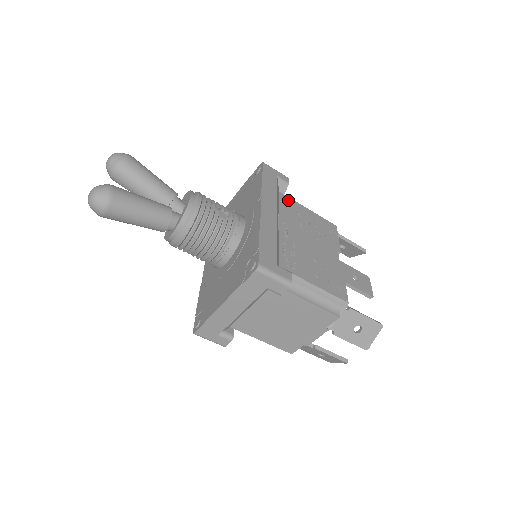
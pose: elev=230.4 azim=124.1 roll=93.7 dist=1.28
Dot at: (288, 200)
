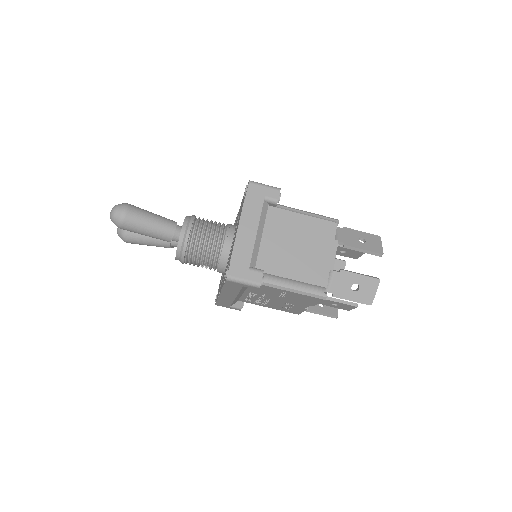
Dot at: occluded
